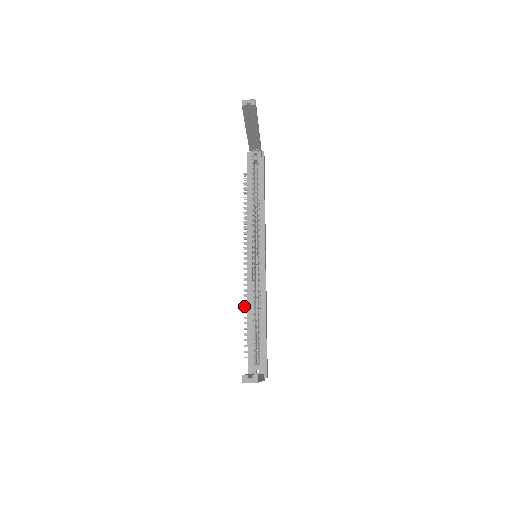
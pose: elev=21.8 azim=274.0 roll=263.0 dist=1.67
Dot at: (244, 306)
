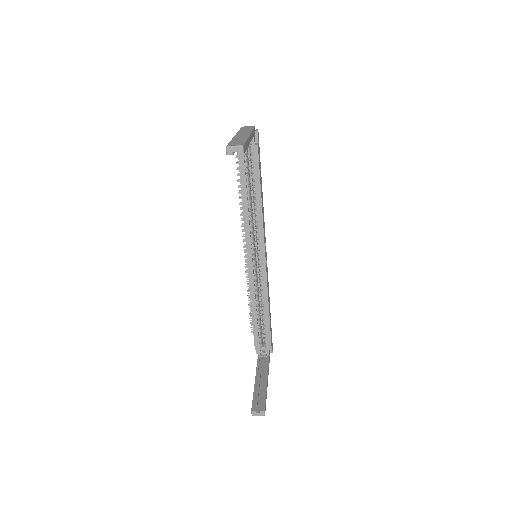
Dot at: (247, 291)
